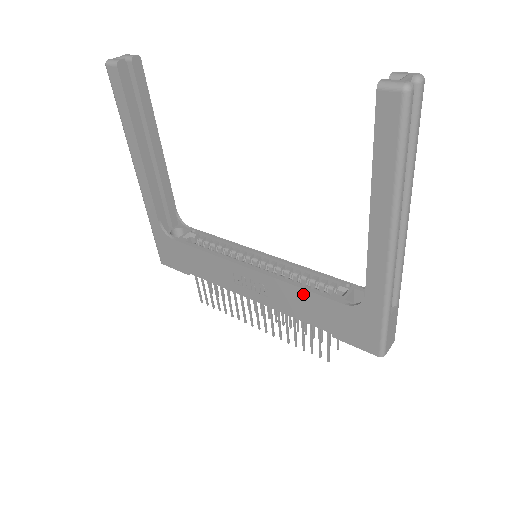
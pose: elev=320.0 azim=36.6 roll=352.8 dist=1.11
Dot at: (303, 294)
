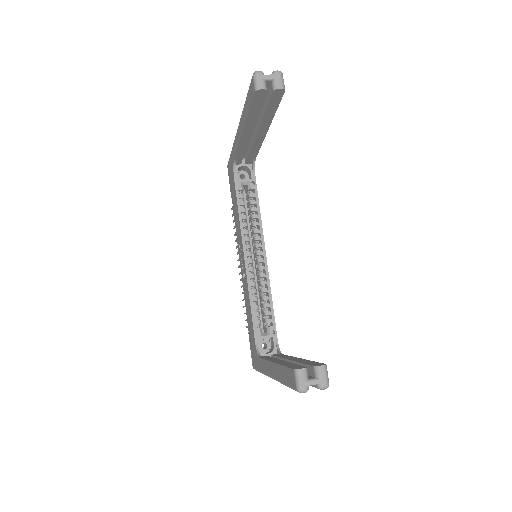
Dot at: (250, 308)
